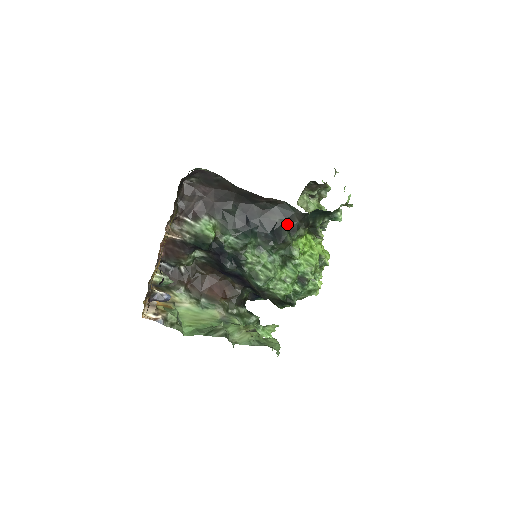
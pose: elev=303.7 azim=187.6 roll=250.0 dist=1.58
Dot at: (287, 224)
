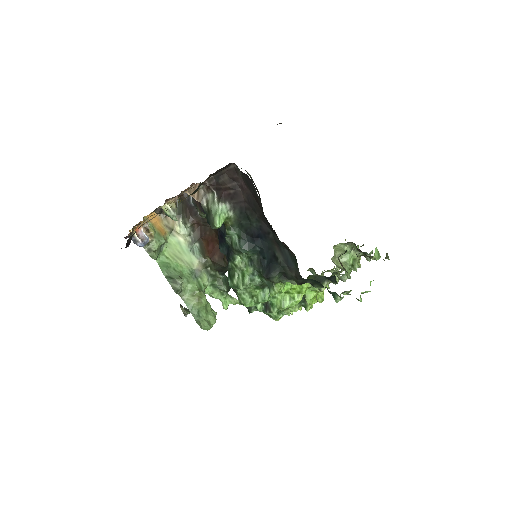
Dot at: (284, 269)
